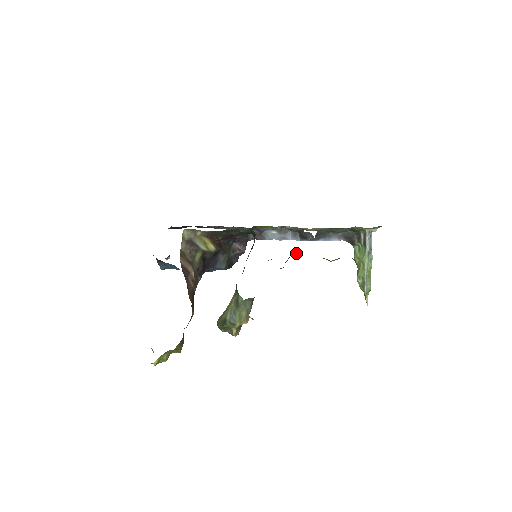
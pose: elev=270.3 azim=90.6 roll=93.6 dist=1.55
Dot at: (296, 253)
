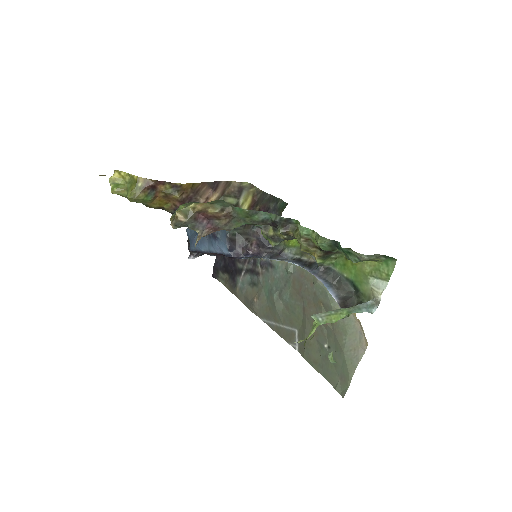
Dot at: (297, 229)
